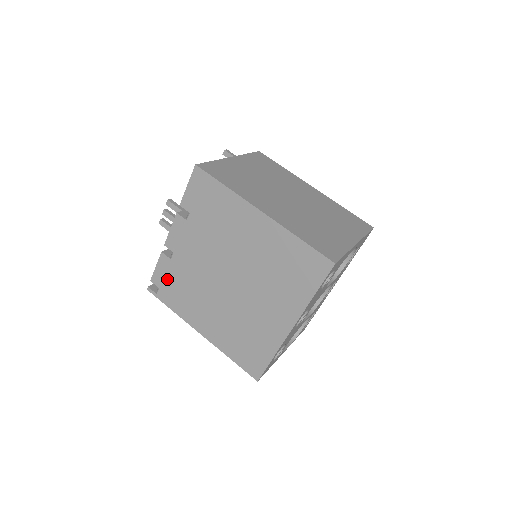
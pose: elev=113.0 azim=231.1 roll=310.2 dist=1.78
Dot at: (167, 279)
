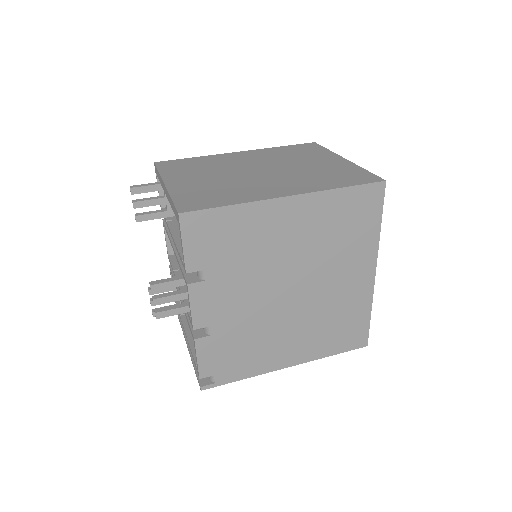
Dot at: (219, 358)
